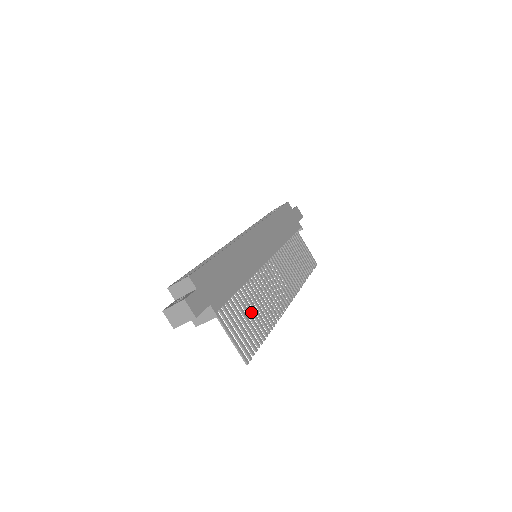
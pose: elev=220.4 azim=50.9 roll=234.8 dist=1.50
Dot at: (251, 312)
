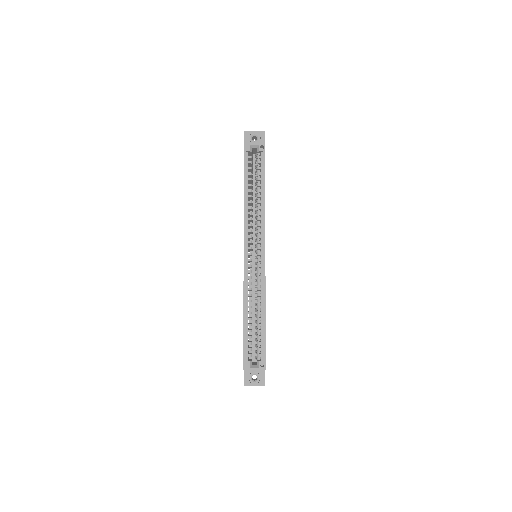
Dot at: occluded
